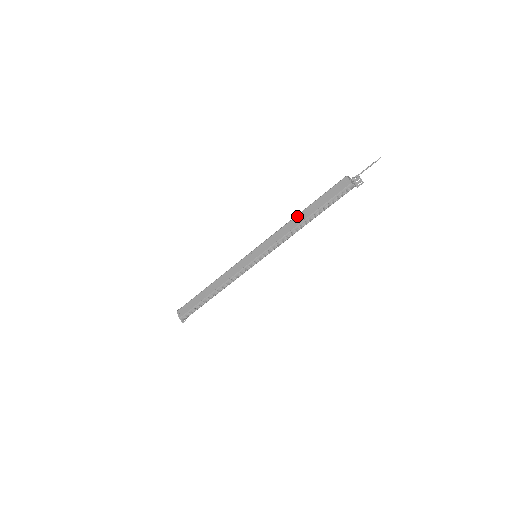
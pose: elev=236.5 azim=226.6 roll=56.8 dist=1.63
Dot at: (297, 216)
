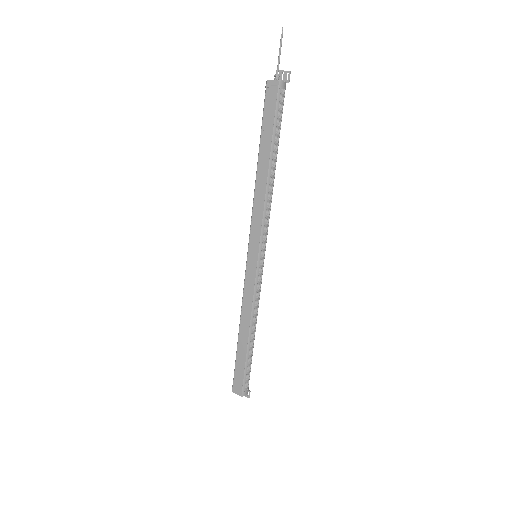
Dot at: (257, 173)
